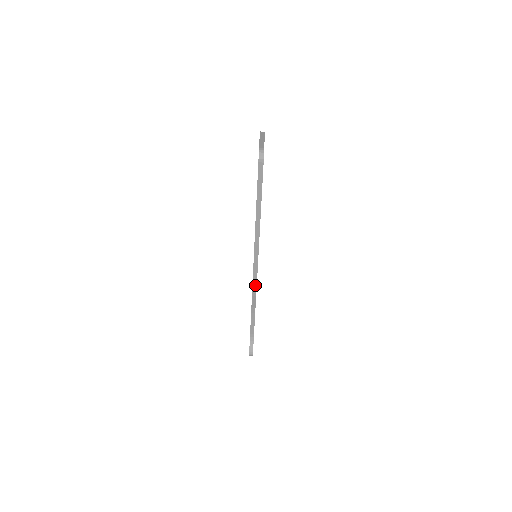
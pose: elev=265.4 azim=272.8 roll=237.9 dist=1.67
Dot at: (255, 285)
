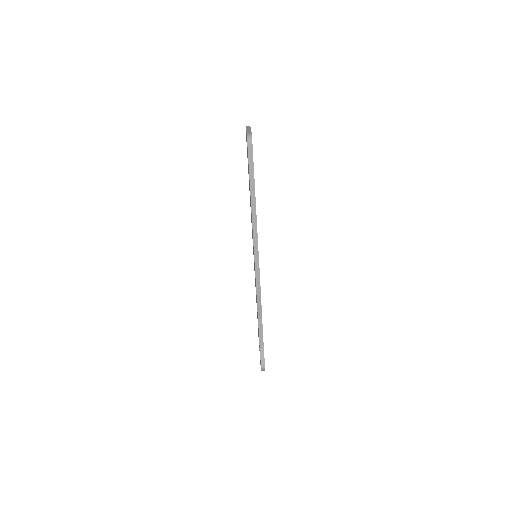
Dot at: (258, 283)
